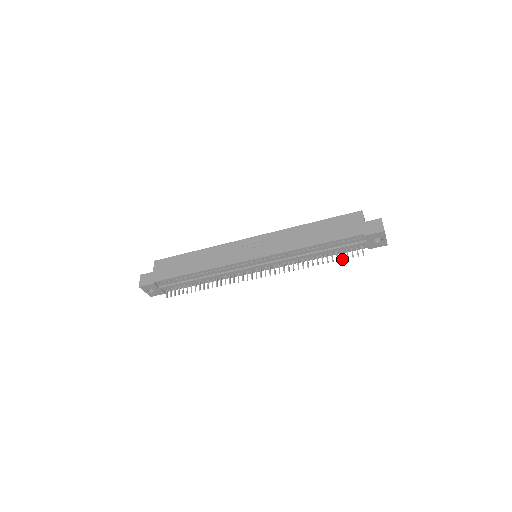
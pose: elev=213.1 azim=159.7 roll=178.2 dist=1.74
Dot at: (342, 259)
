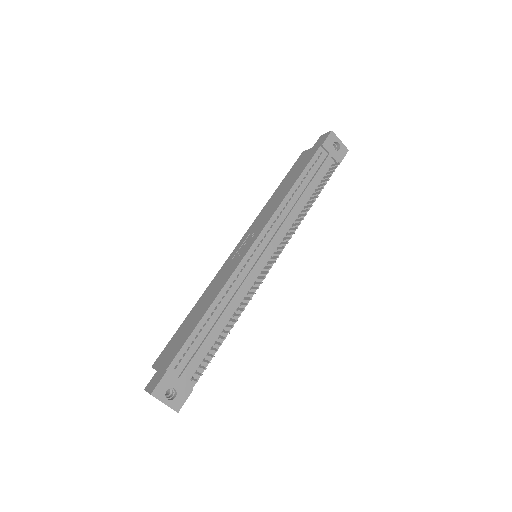
Dot at: (328, 179)
